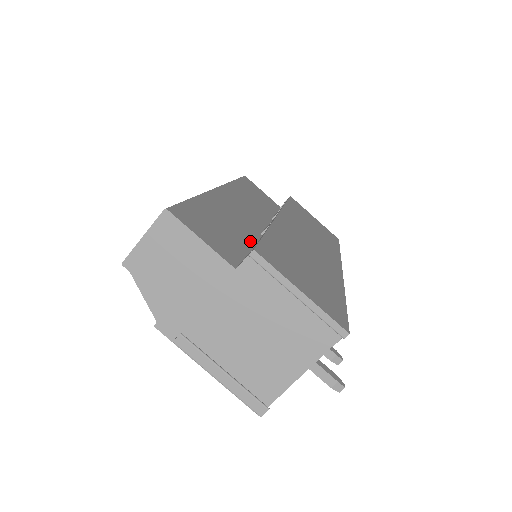
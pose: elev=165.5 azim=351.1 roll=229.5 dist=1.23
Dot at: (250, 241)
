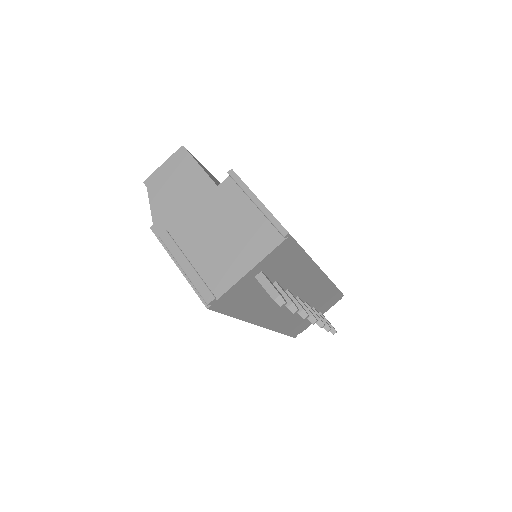
Dot at: occluded
